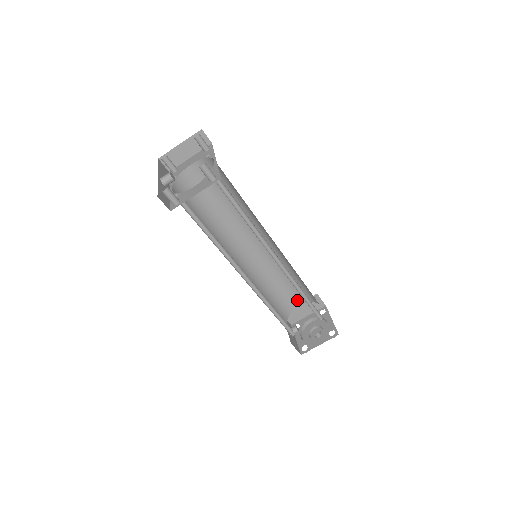
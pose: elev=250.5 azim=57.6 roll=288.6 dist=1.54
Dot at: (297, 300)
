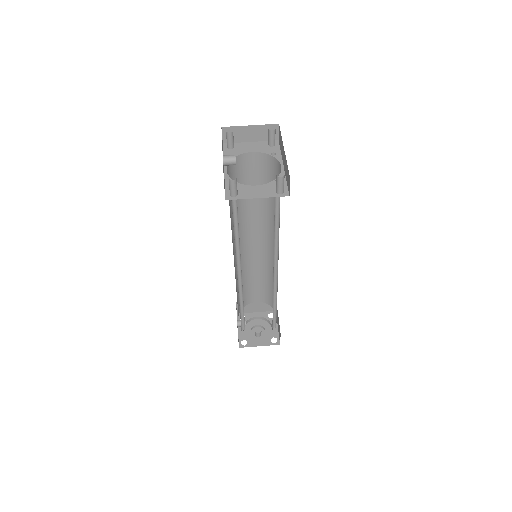
Dot at: (257, 298)
